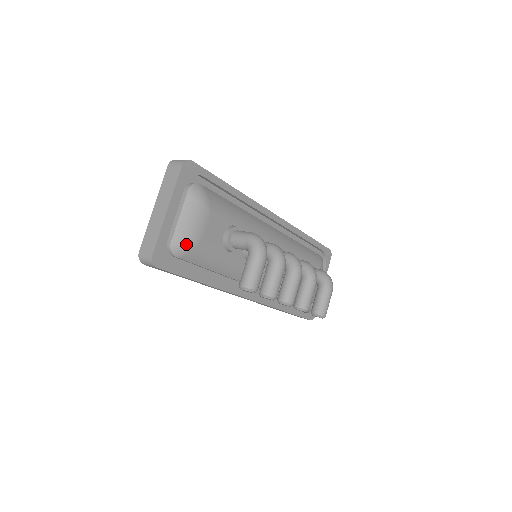
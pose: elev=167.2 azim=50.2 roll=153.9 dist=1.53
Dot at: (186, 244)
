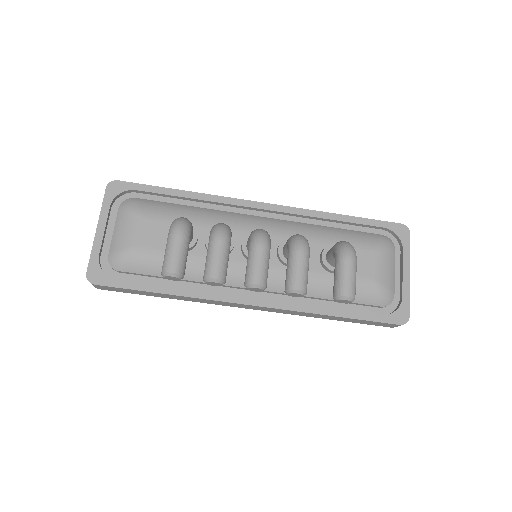
Dot at: (120, 255)
